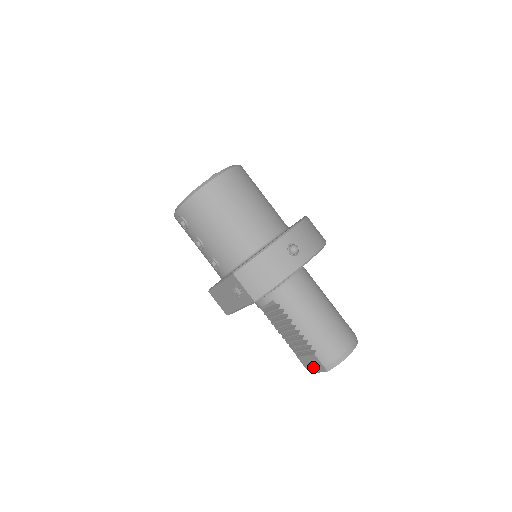
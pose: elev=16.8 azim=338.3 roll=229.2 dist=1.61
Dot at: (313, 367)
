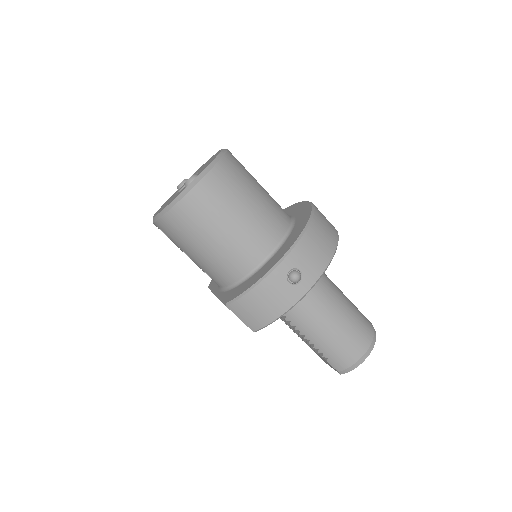
Dot at: (327, 363)
